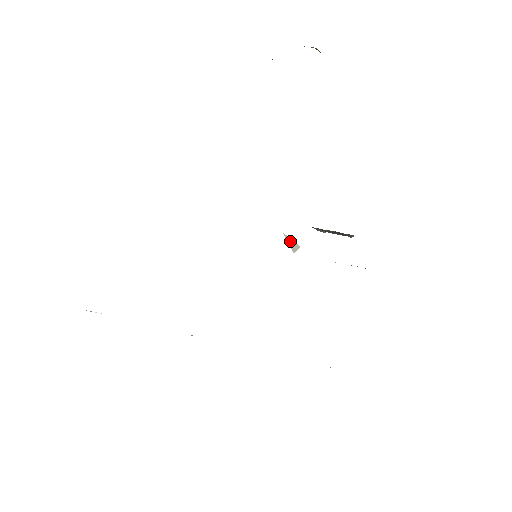
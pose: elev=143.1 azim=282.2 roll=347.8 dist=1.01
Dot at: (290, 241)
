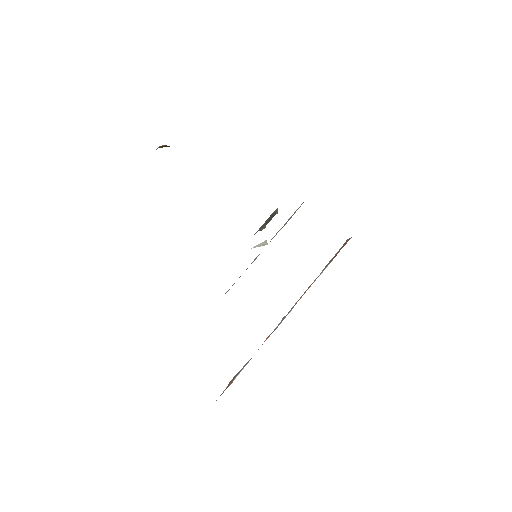
Dot at: (259, 245)
